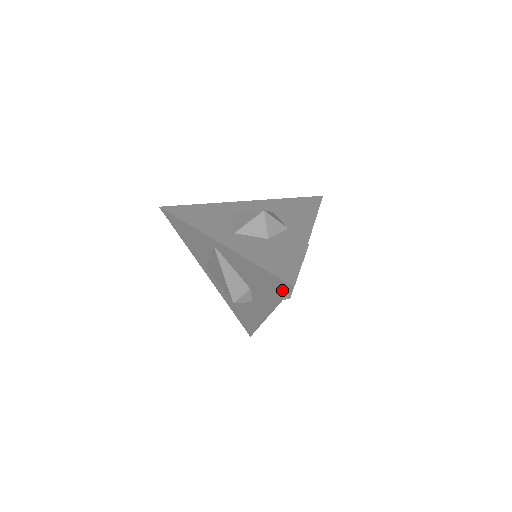
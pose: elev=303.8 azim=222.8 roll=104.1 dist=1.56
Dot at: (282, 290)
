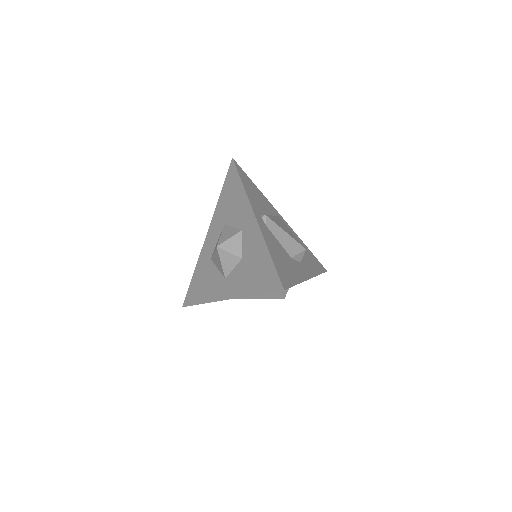
Dot at: occluded
